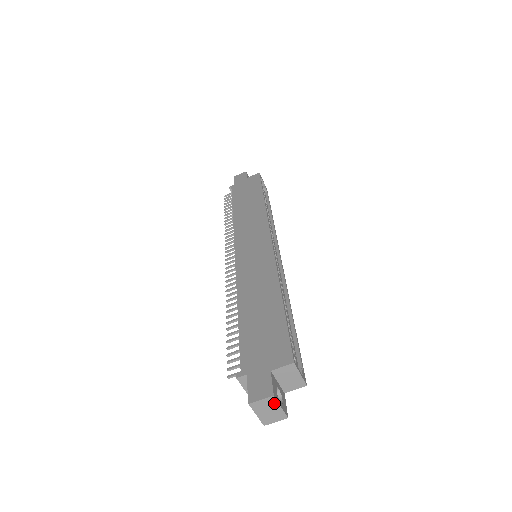
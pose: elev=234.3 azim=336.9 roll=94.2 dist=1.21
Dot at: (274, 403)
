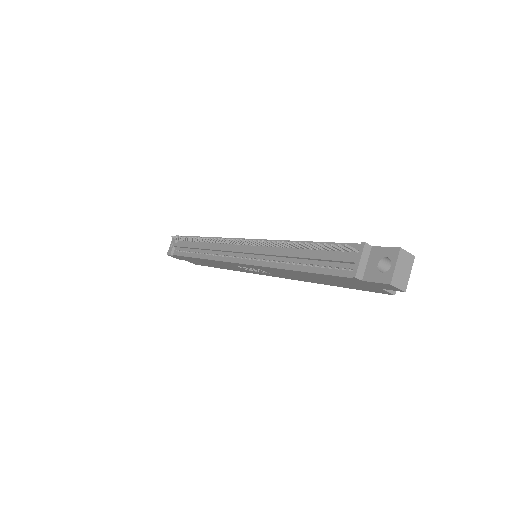
Dot at: (410, 265)
